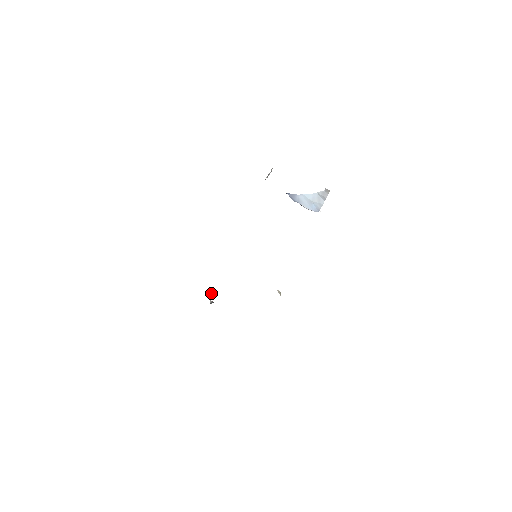
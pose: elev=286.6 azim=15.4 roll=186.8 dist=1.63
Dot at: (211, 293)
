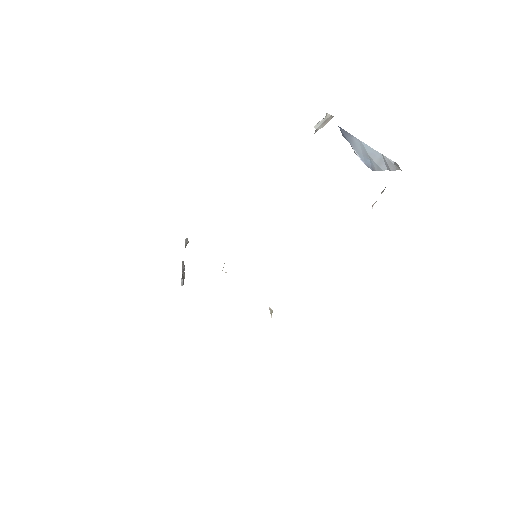
Dot at: (183, 273)
